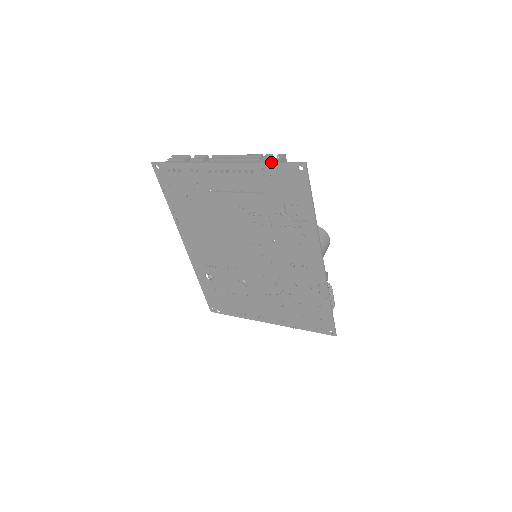
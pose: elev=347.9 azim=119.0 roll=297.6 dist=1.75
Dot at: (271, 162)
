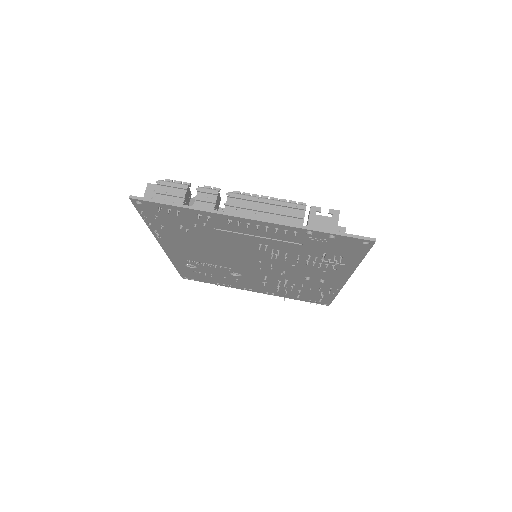
Dot at: (327, 232)
